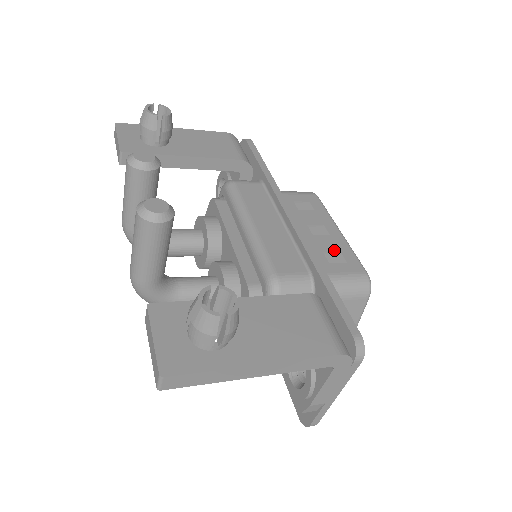
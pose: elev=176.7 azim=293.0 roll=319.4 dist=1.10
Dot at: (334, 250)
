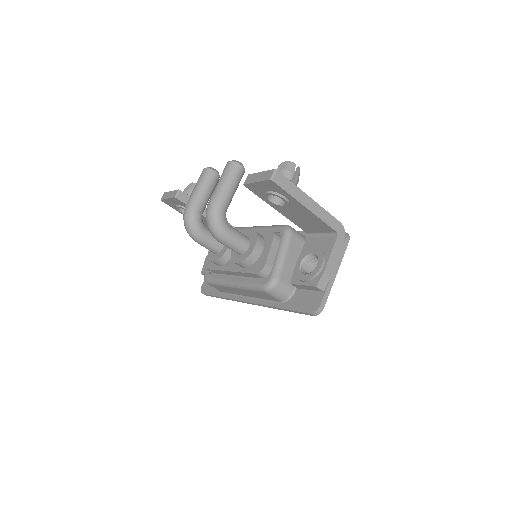
Dot at: occluded
